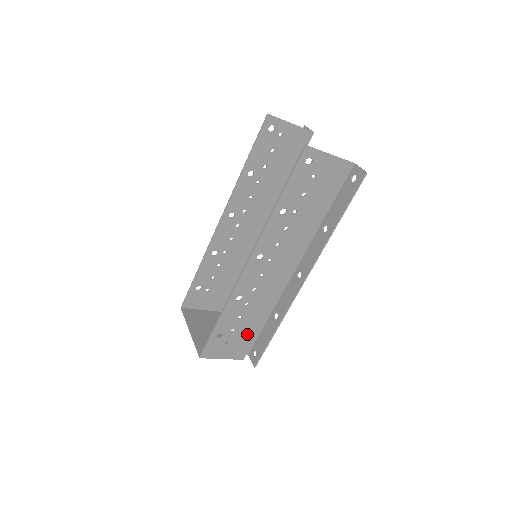
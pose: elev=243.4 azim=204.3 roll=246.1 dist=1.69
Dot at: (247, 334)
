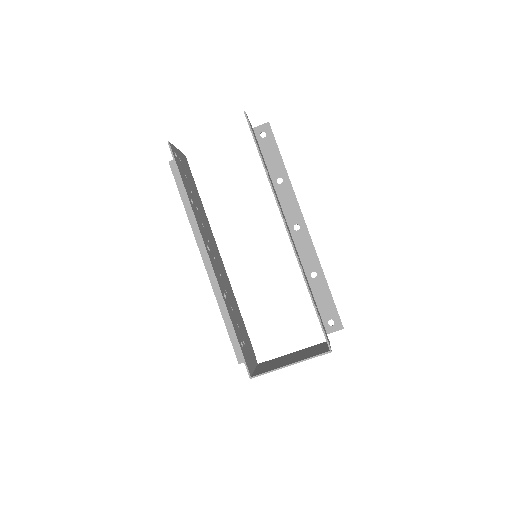
Dot at: occluded
